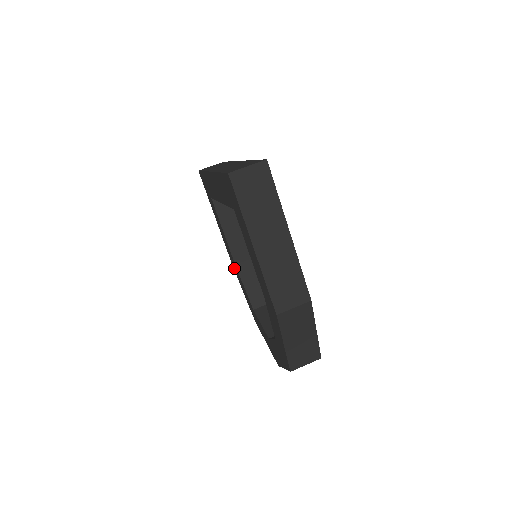
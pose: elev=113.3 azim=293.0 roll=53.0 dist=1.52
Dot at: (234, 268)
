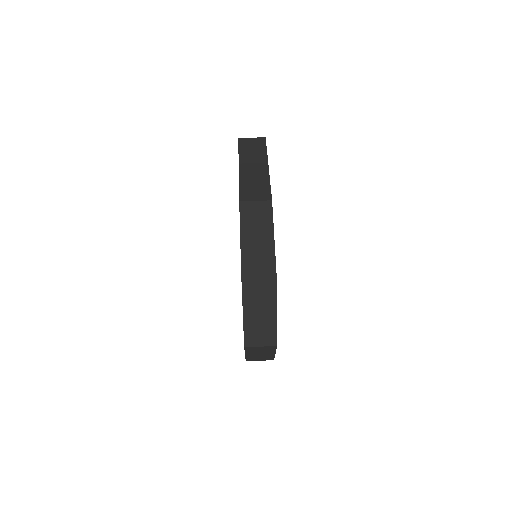
Dot at: occluded
